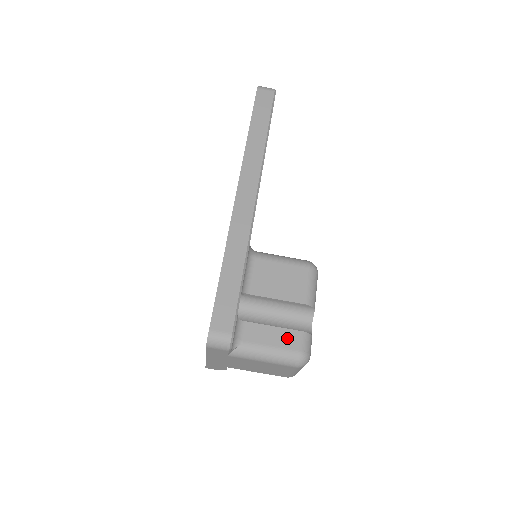
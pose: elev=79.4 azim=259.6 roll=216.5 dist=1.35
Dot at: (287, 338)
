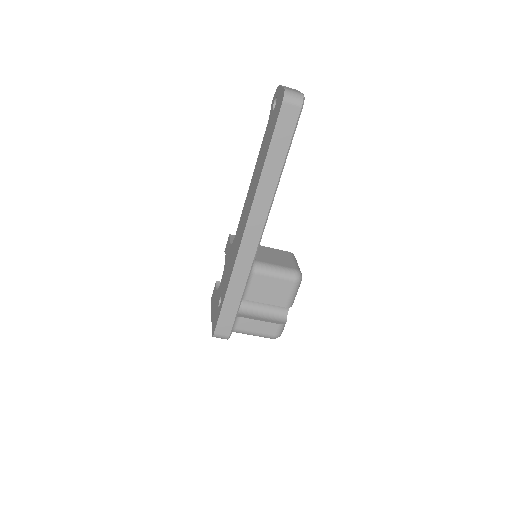
Dot at: (268, 328)
